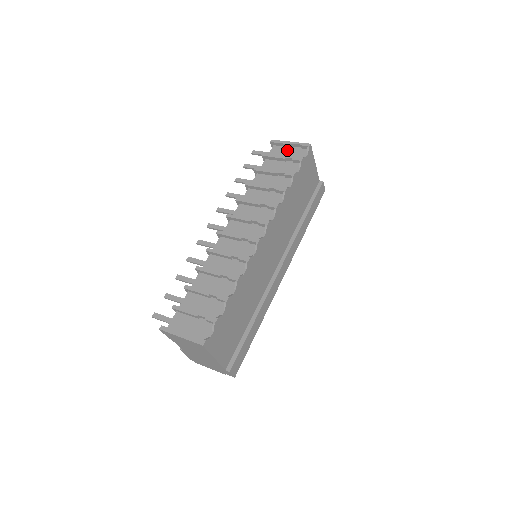
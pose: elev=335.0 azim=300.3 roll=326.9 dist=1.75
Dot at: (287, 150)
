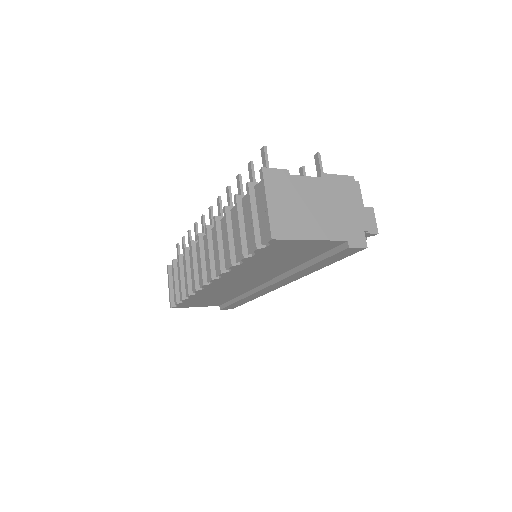
Dot at: occluded
